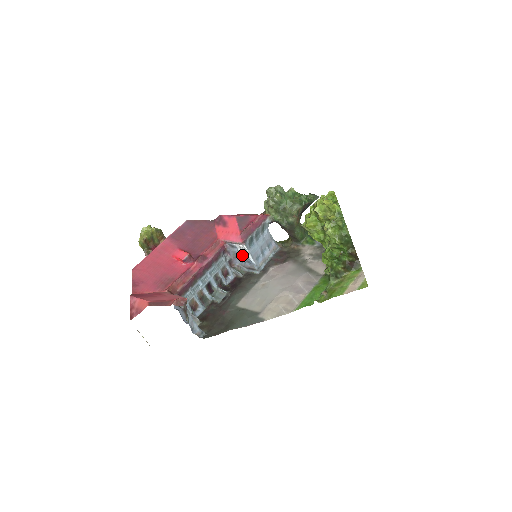
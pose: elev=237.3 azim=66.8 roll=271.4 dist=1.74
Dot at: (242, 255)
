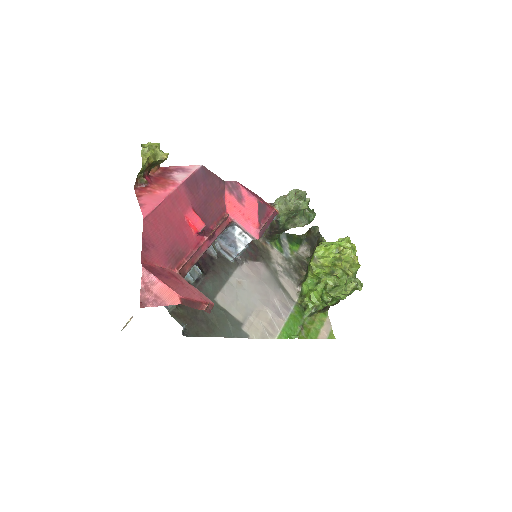
Dot at: (233, 238)
